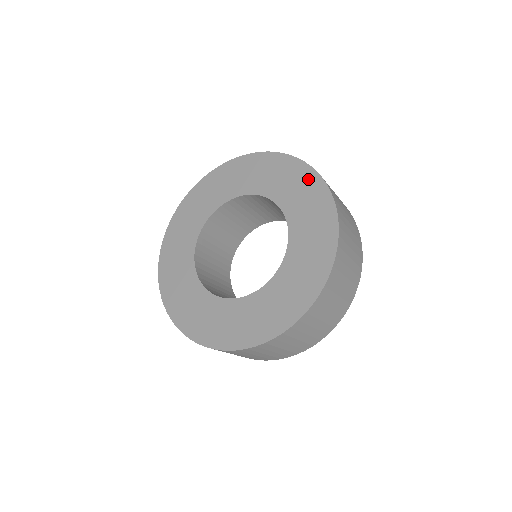
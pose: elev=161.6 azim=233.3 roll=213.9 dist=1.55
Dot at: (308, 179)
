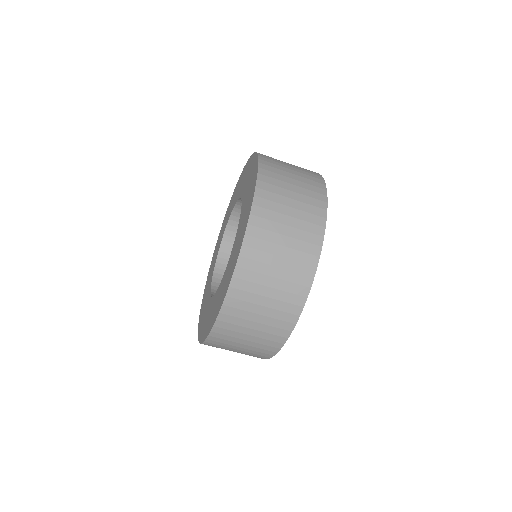
Dot at: (244, 227)
